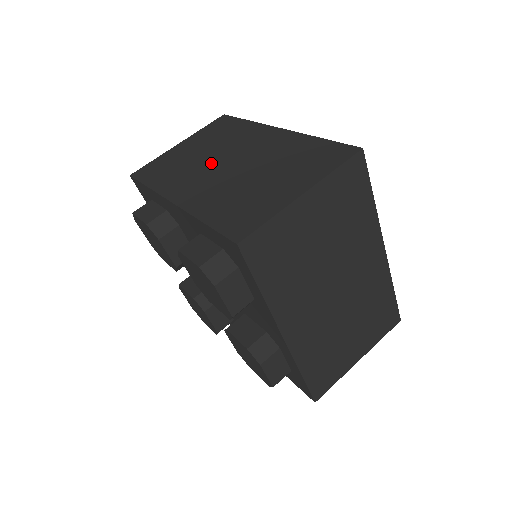
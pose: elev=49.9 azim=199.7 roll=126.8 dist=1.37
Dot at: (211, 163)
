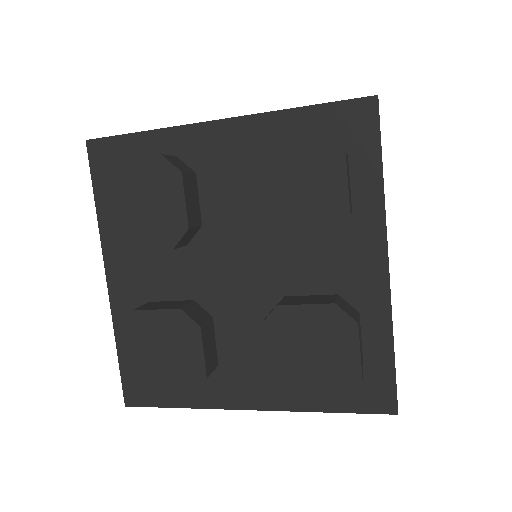
Dot at: occluded
